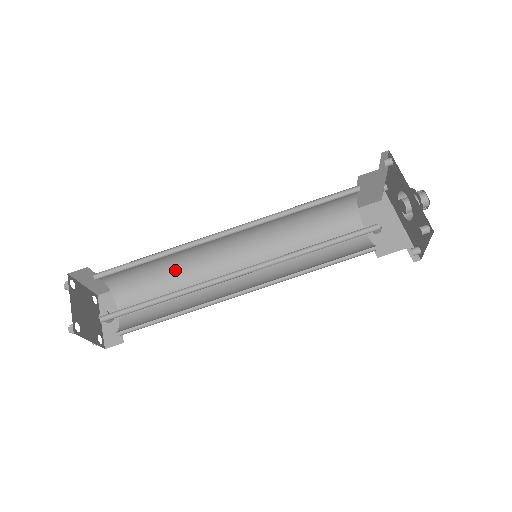
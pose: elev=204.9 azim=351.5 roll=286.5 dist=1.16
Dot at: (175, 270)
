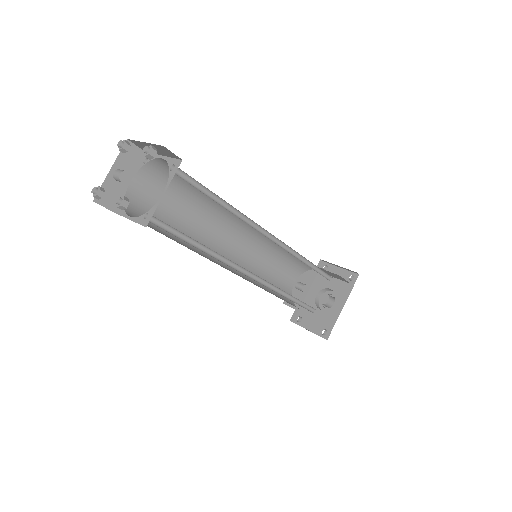
Dot at: (204, 199)
